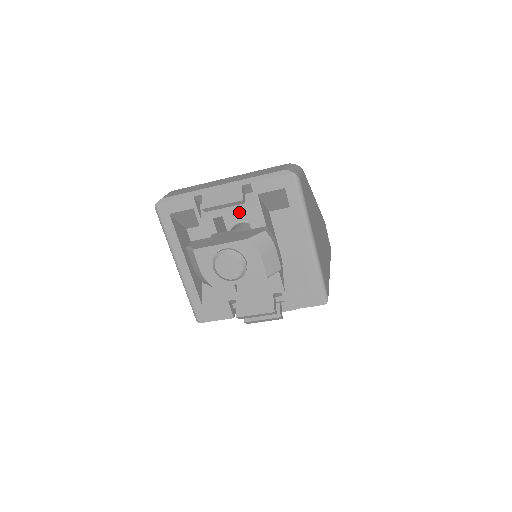
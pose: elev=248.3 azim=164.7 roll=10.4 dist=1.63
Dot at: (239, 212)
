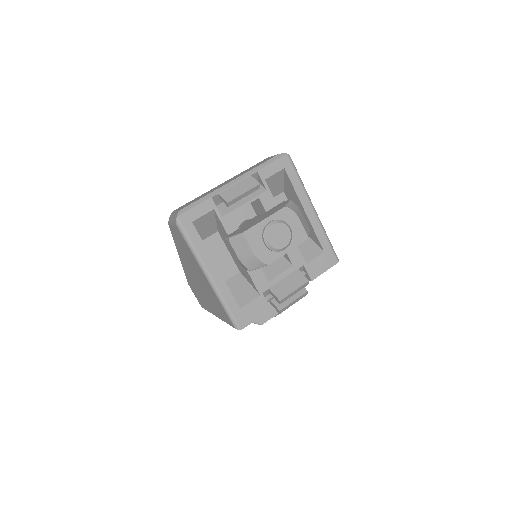
Dot at: (254, 200)
